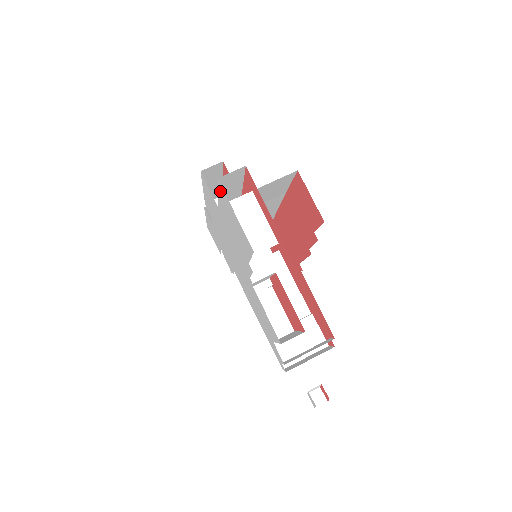
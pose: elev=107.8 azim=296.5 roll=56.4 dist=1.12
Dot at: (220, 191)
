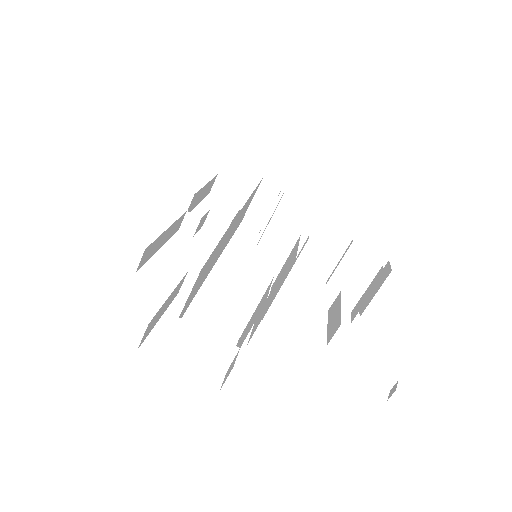
Dot at: occluded
